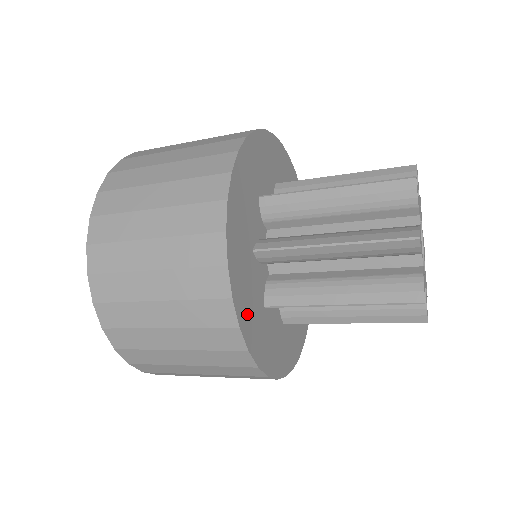
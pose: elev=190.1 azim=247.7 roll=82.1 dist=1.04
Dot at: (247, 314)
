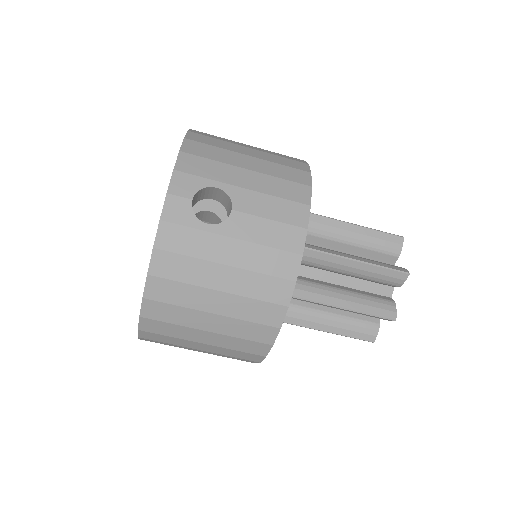
Dot at: occluded
